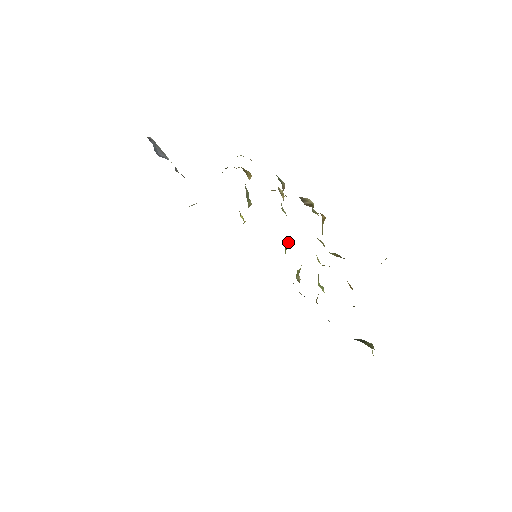
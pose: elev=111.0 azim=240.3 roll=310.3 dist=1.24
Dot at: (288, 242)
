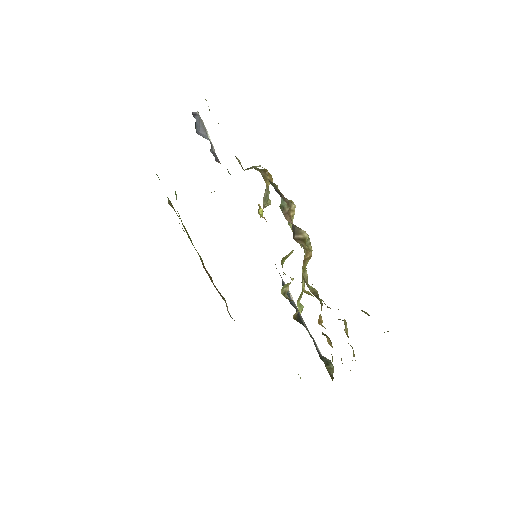
Dot at: occluded
